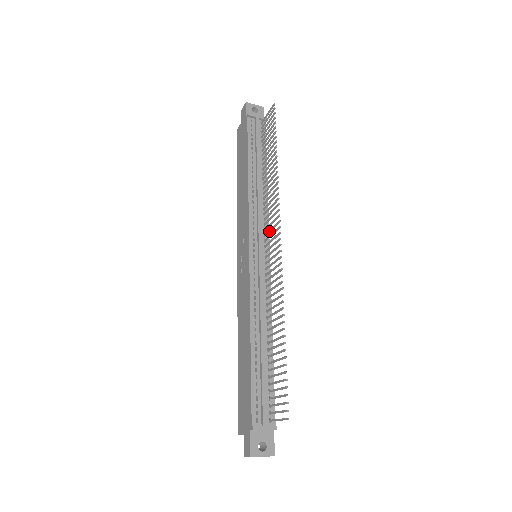
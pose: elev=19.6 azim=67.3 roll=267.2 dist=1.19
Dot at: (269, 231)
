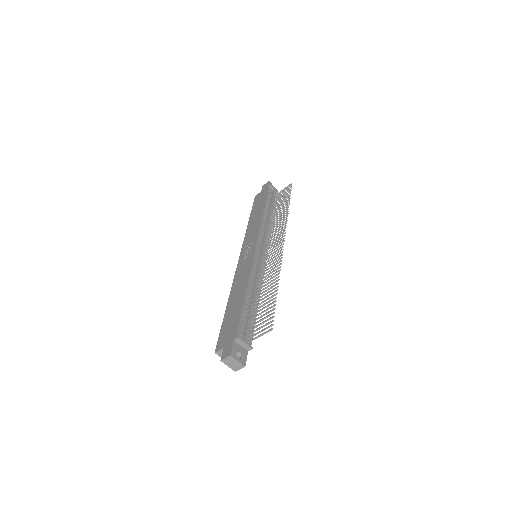
Dot at: (272, 241)
